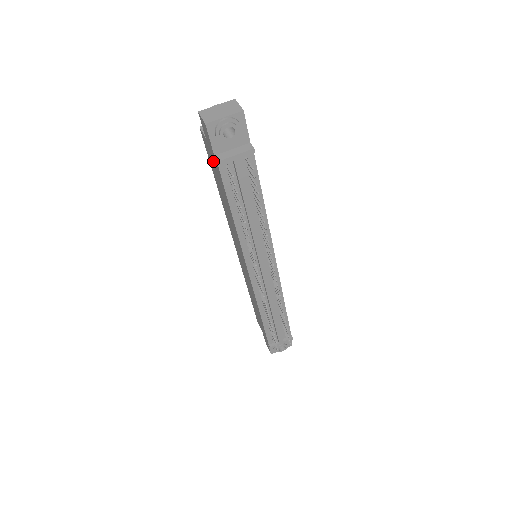
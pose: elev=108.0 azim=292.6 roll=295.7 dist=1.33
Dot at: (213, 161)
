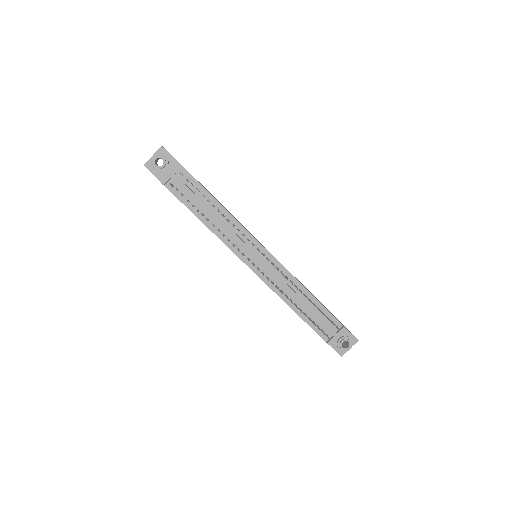
Dot at: occluded
